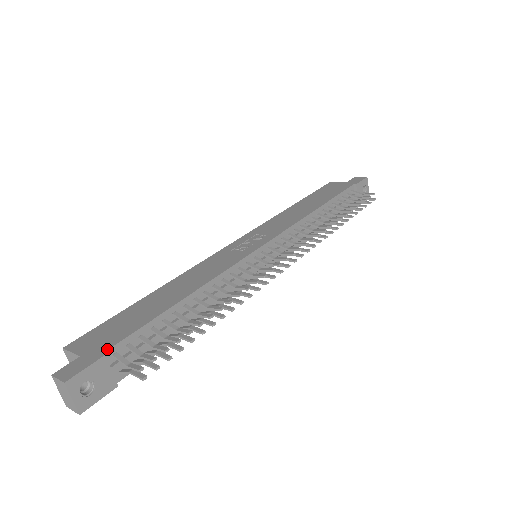
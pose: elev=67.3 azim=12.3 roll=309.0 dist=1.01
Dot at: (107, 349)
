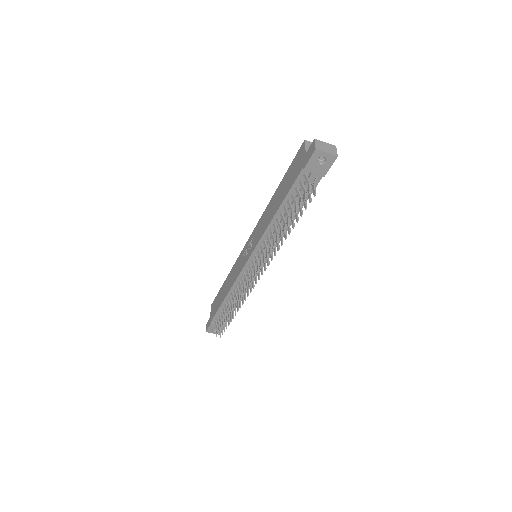
Dot at: (211, 320)
